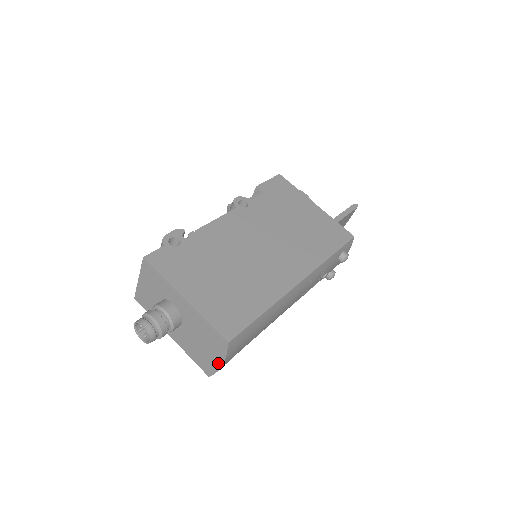
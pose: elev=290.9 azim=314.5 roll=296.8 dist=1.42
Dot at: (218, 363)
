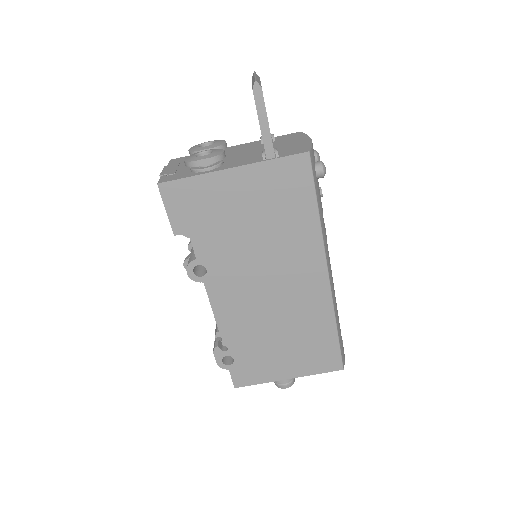
Dot at: occluded
